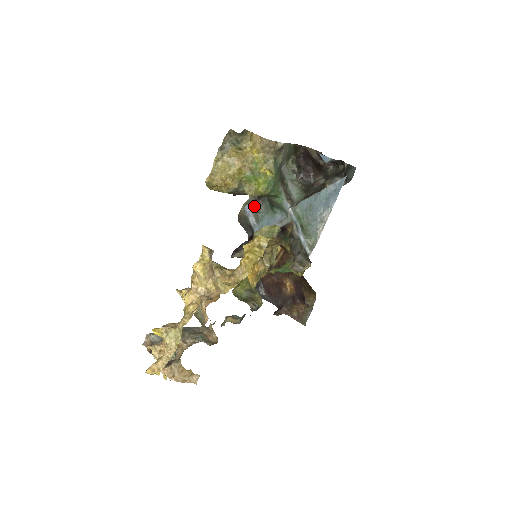
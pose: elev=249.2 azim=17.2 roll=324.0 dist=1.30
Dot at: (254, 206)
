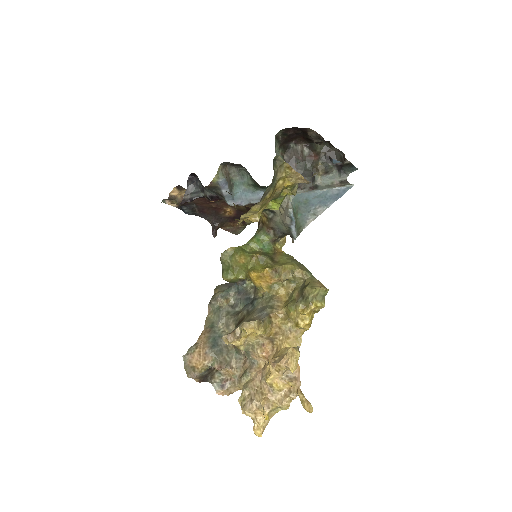
Dot at: (227, 175)
